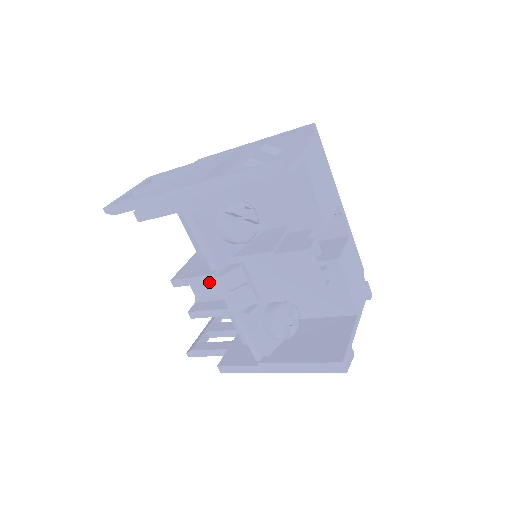
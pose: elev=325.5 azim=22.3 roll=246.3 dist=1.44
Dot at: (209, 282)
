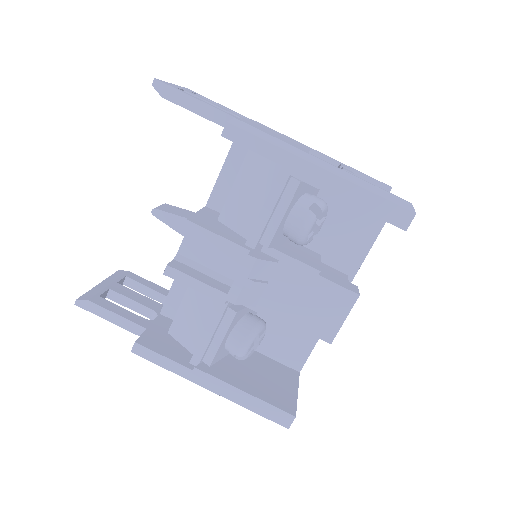
Dot at: (236, 254)
